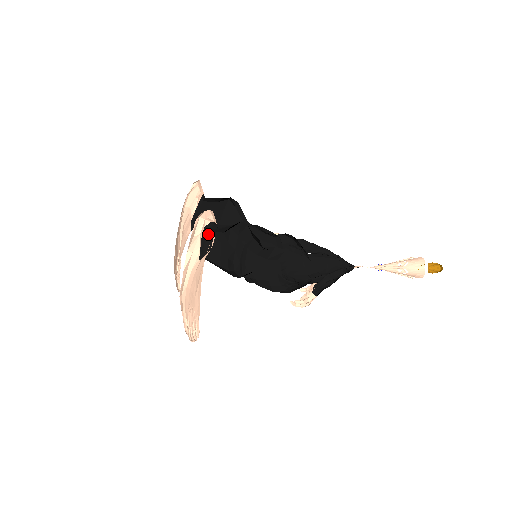
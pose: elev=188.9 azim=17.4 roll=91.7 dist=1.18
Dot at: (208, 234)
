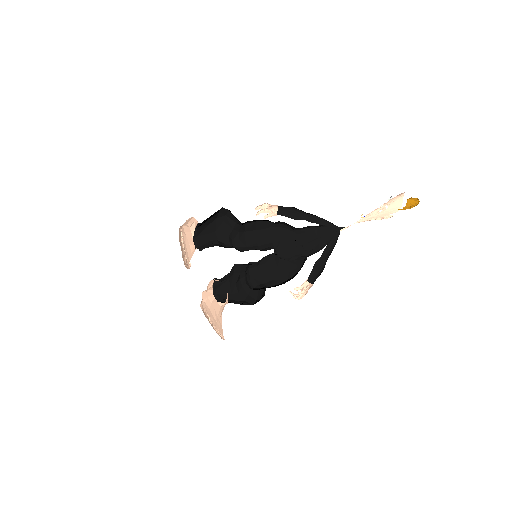
Dot at: occluded
